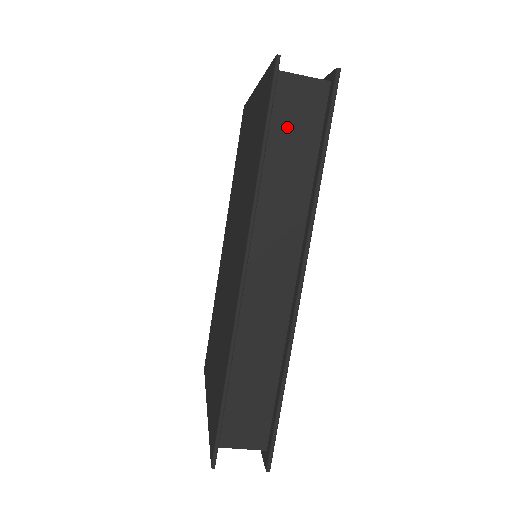
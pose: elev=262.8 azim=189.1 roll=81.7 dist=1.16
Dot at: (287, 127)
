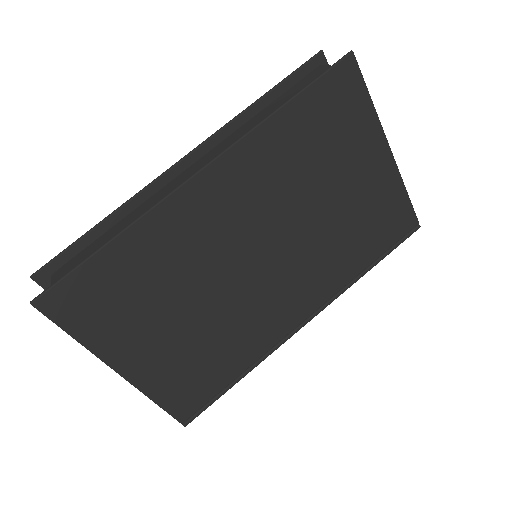
Dot at: (295, 92)
